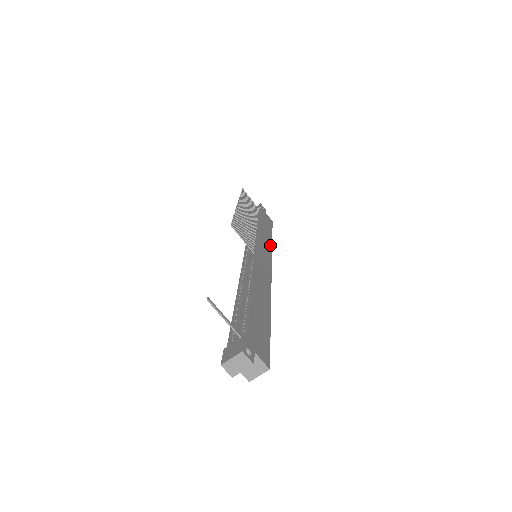
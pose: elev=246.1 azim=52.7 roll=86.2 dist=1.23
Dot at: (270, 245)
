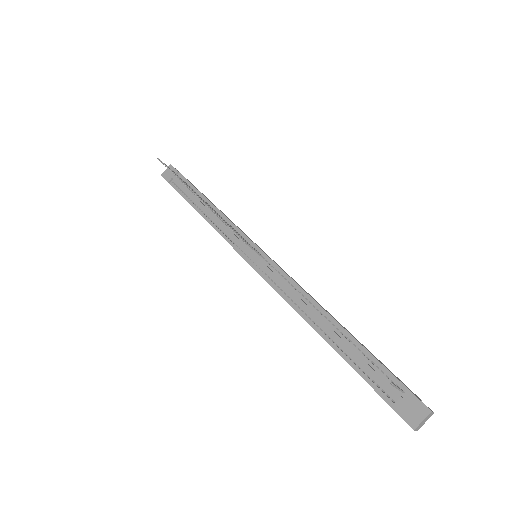
Dot at: (238, 227)
